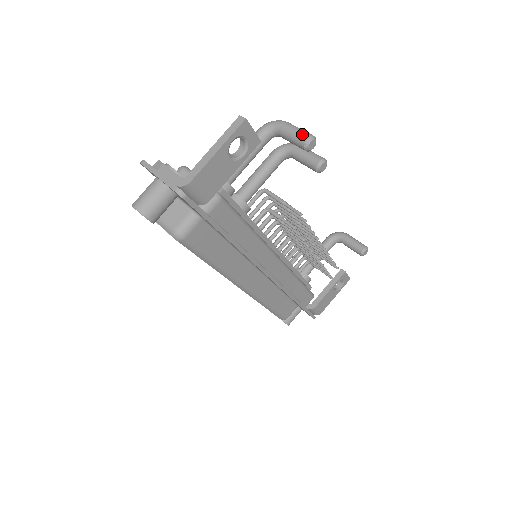
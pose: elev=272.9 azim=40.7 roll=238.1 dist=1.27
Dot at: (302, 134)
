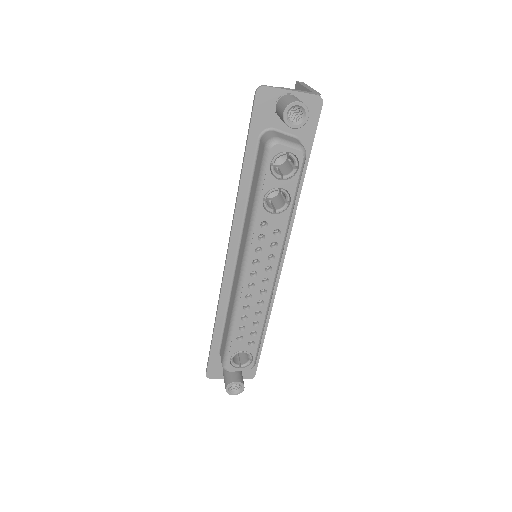
Dot at: occluded
